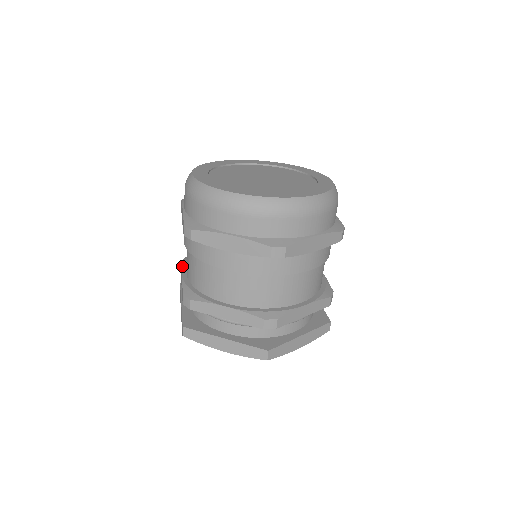
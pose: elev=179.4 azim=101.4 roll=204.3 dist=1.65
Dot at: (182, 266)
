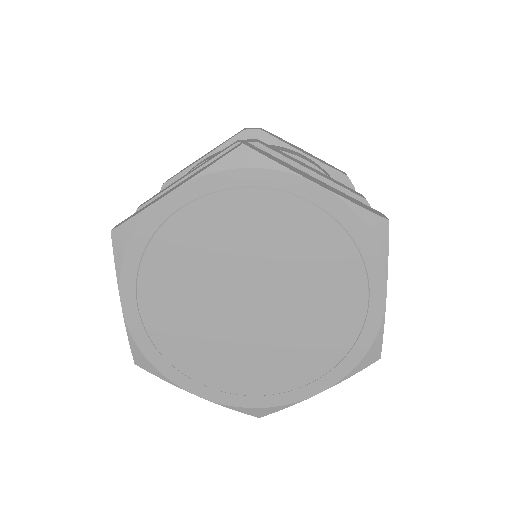
Dot at: occluded
